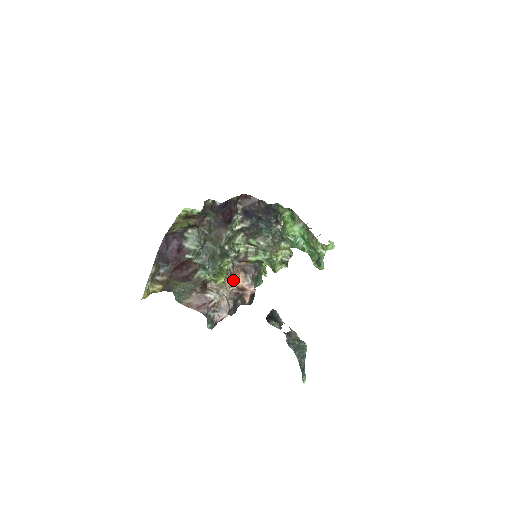
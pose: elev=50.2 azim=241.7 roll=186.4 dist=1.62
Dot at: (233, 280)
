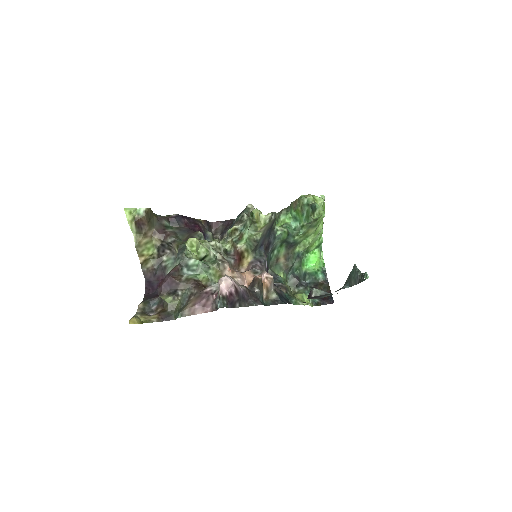
Dot at: (233, 271)
